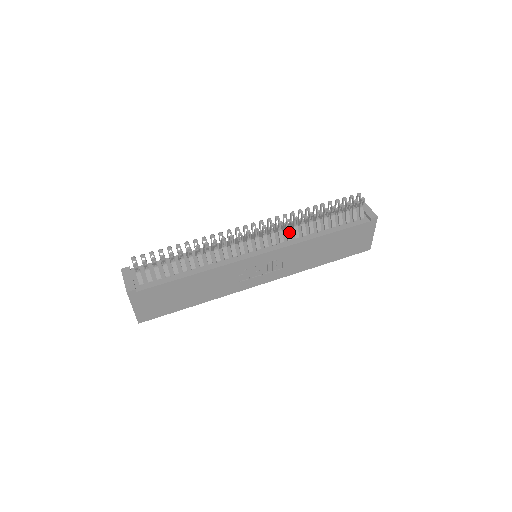
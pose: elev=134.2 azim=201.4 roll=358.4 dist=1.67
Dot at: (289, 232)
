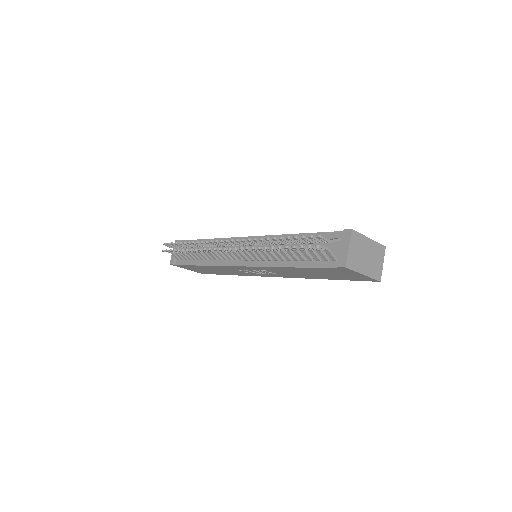
Dot at: (259, 254)
